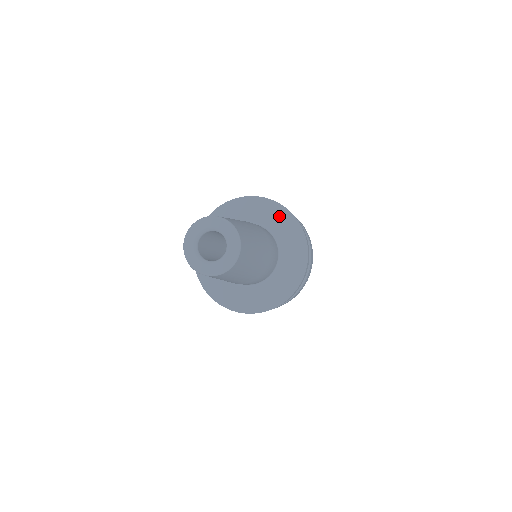
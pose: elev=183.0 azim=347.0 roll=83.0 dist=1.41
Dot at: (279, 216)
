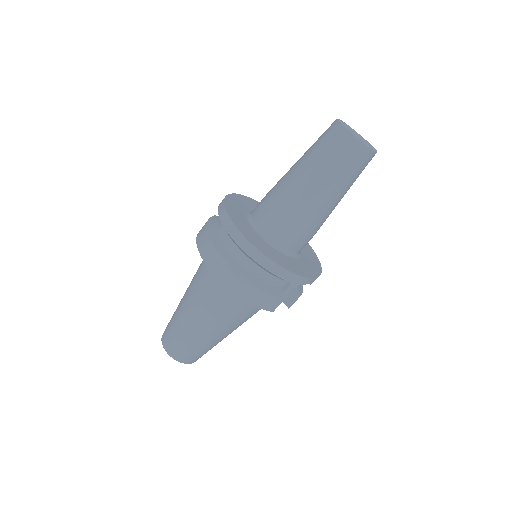
Dot at: occluded
